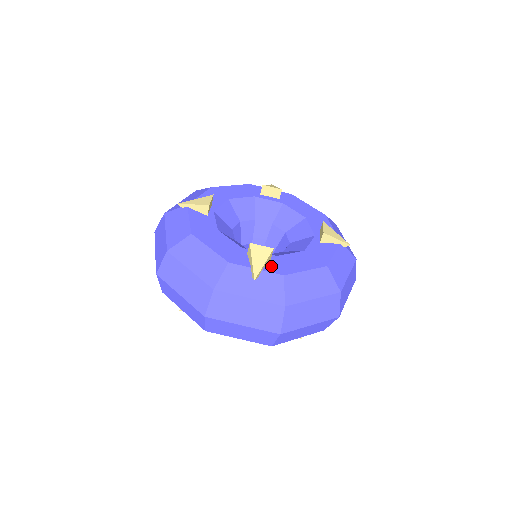
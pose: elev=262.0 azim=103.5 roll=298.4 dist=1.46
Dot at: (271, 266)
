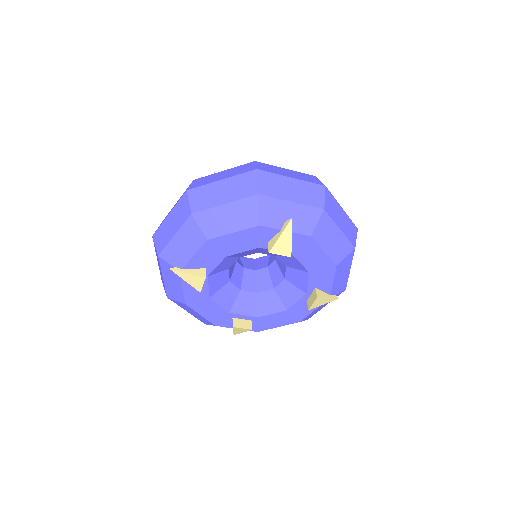
Dot at: occluded
